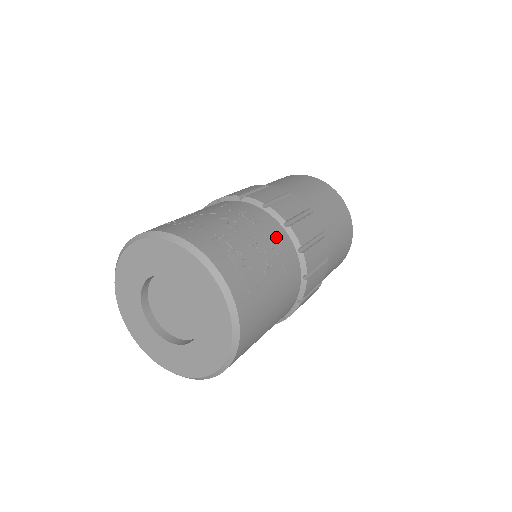
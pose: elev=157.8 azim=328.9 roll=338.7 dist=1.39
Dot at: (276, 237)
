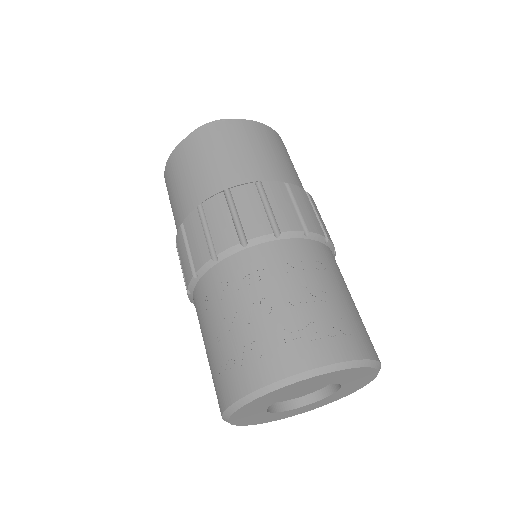
Dot at: (290, 259)
